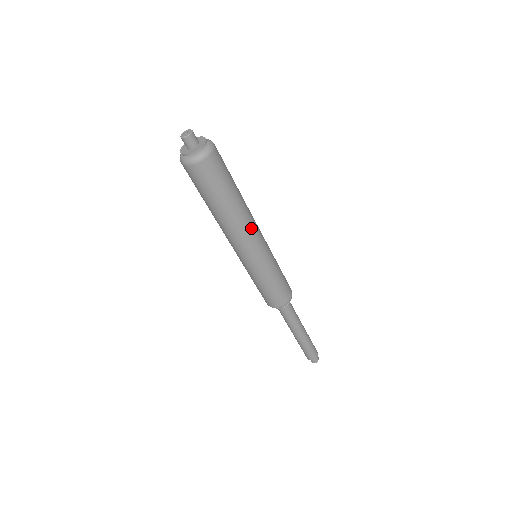
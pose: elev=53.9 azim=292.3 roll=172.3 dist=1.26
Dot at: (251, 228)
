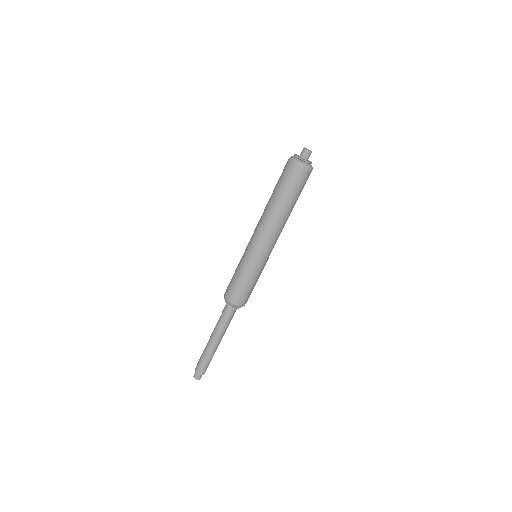
Dot at: (276, 232)
